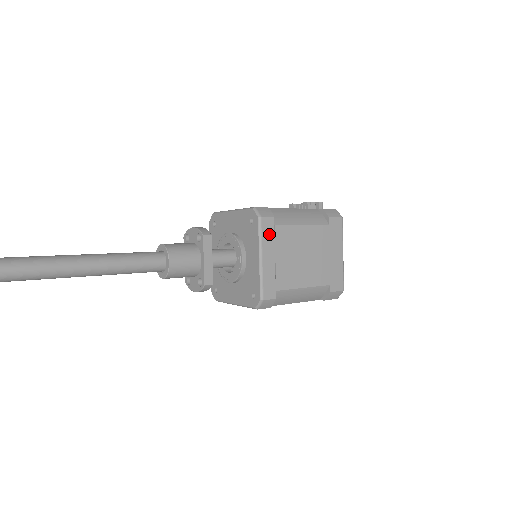
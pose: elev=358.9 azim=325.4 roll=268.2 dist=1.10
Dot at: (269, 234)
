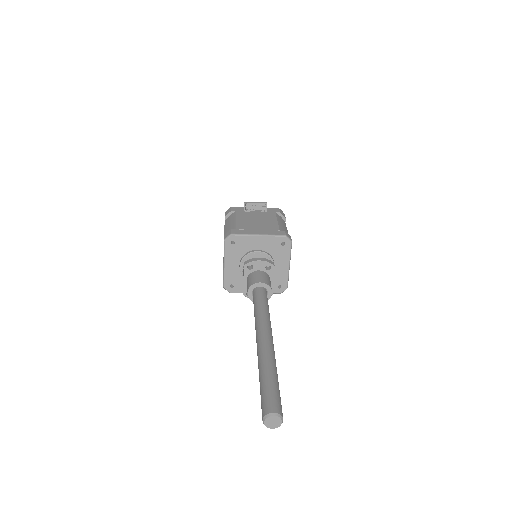
Dot at: occluded
